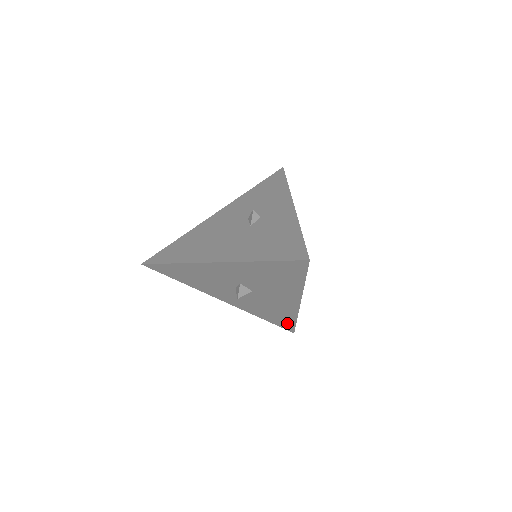
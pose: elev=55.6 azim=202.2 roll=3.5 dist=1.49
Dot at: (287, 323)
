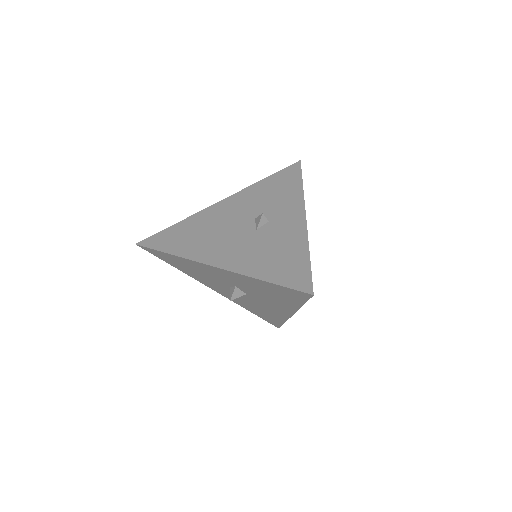
Dot at: (274, 321)
